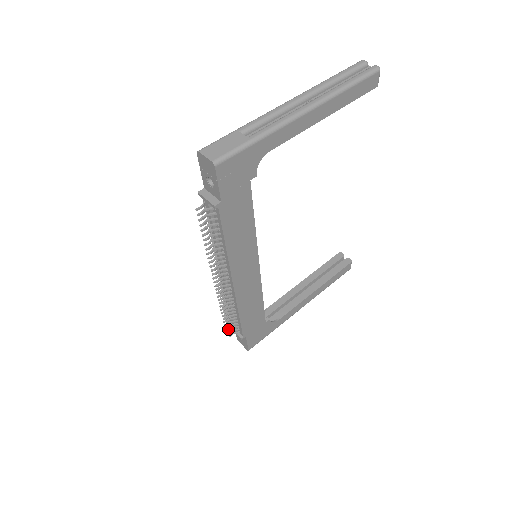
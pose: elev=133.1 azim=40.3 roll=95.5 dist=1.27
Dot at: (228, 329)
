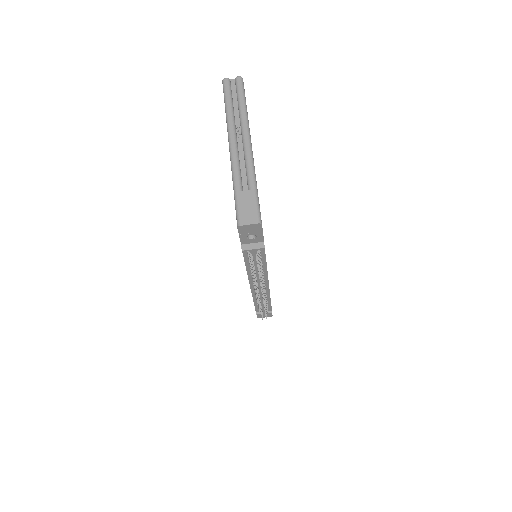
Dot at: occluded
